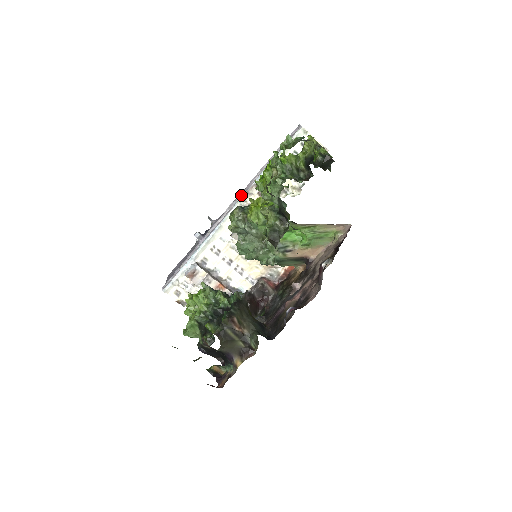
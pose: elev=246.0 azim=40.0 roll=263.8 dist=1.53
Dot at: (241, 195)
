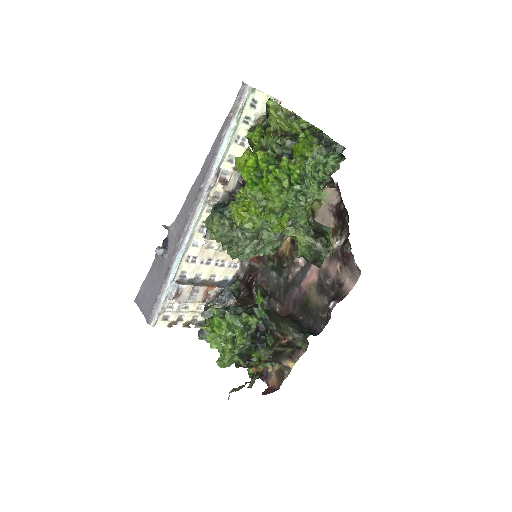
Dot at: (201, 191)
